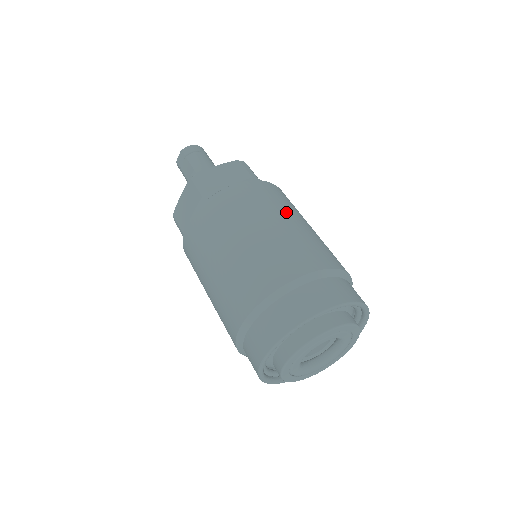
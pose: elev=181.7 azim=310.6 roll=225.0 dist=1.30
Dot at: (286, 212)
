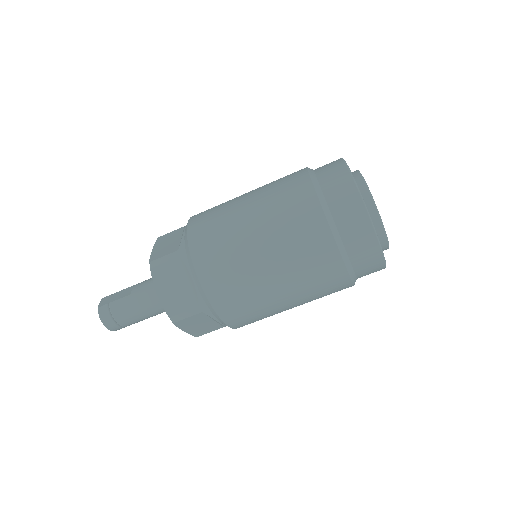
Dot at: occluded
